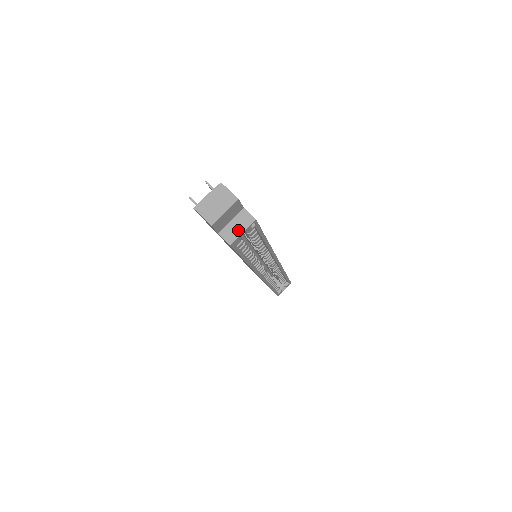
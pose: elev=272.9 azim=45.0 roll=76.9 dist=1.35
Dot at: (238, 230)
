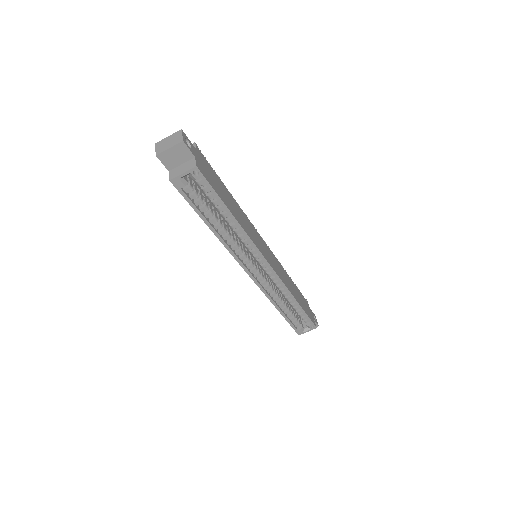
Dot at: (181, 171)
